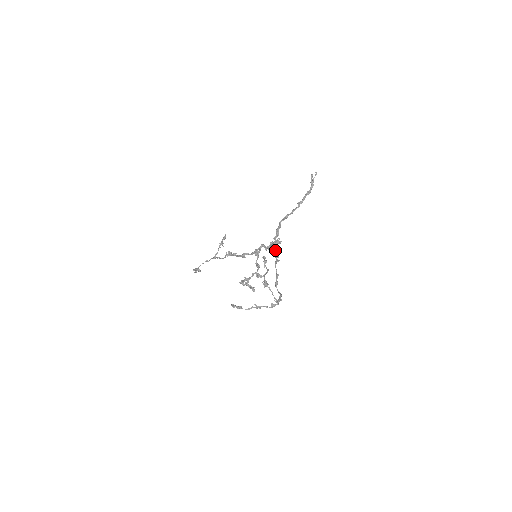
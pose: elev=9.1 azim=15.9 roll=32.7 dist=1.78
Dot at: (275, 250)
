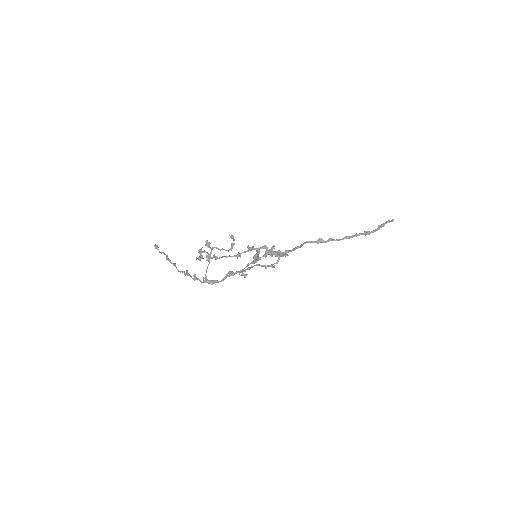
Dot at: (277, 261)
